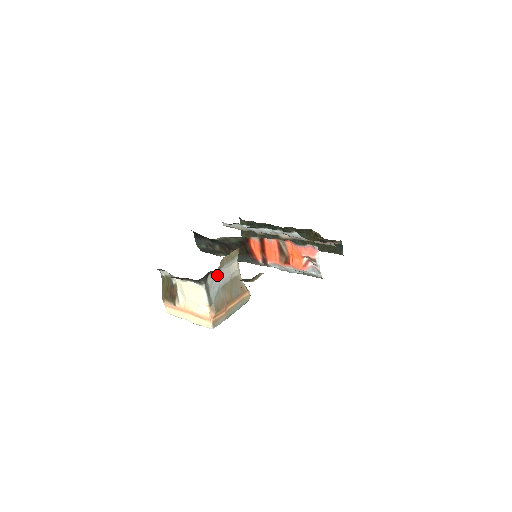
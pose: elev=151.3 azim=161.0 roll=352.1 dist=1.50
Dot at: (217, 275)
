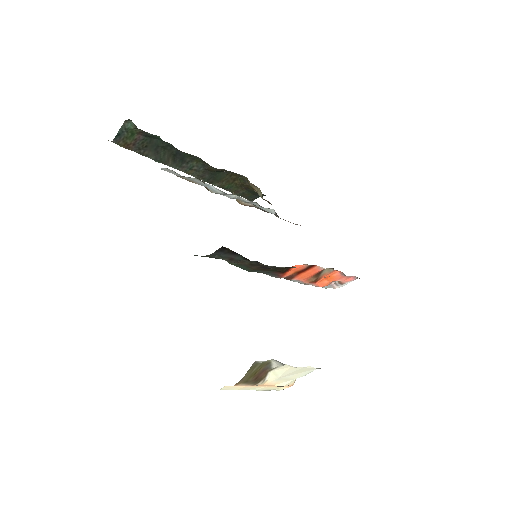
Dot at: occluded
